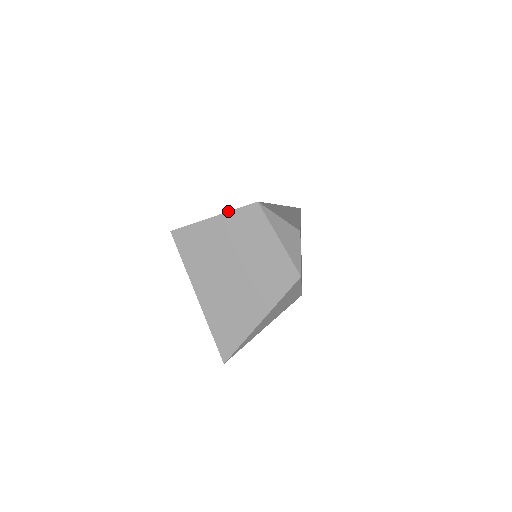
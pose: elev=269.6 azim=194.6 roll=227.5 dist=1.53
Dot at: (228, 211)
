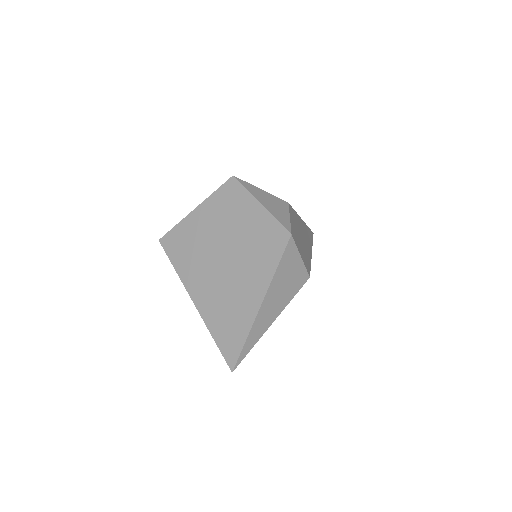
Dot at: (208, 197)
